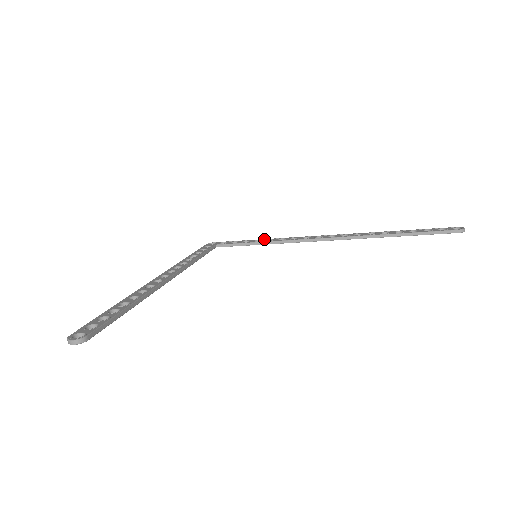
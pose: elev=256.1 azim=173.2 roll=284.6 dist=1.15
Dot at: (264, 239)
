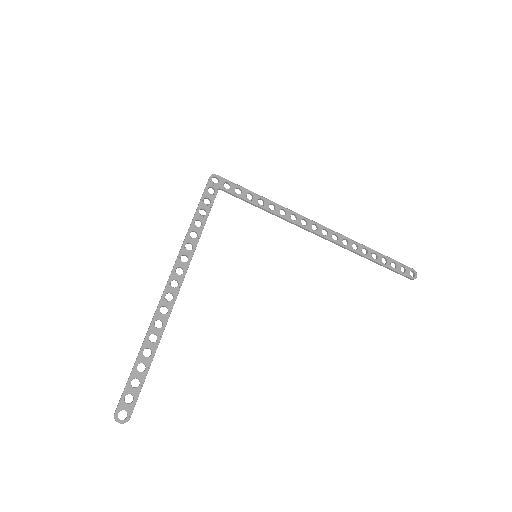
Dot at: (267, 200)
